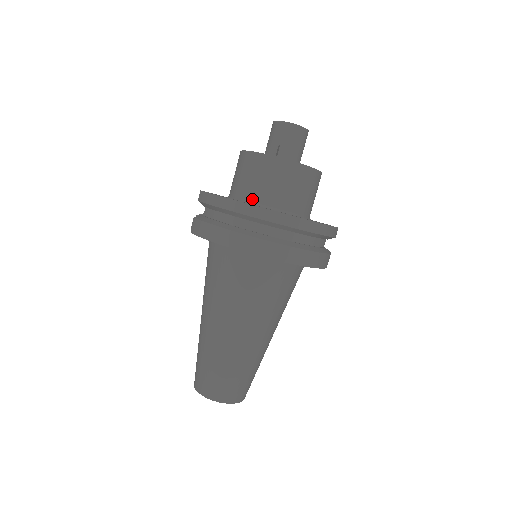
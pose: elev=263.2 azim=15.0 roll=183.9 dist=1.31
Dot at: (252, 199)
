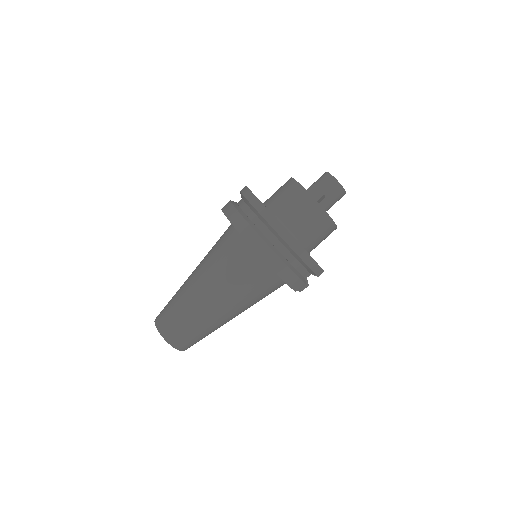
Dot at: (273, 209)
